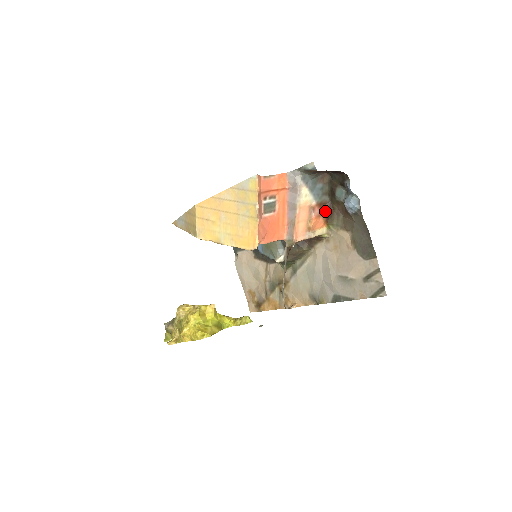
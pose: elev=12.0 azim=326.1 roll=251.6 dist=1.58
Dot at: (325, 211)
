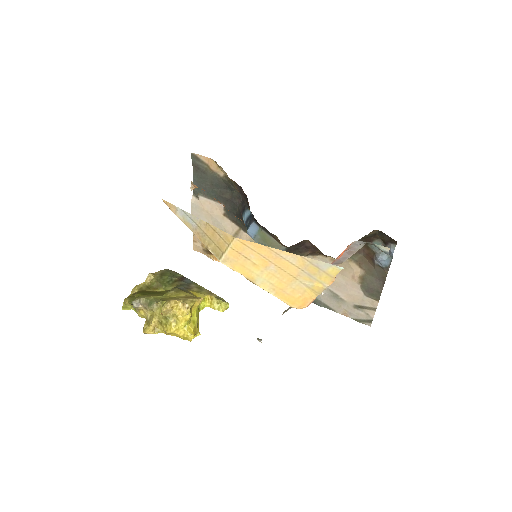
Dot at: occluded
